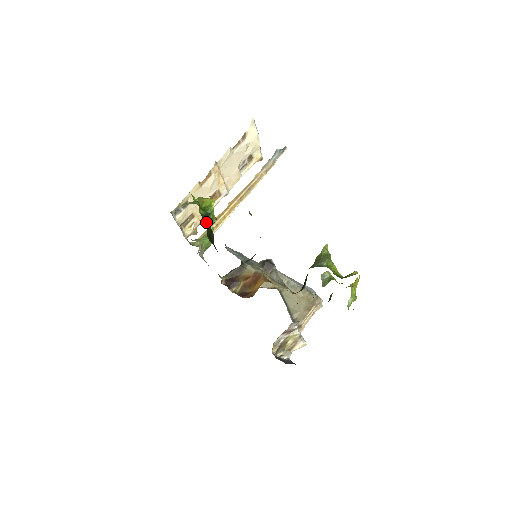
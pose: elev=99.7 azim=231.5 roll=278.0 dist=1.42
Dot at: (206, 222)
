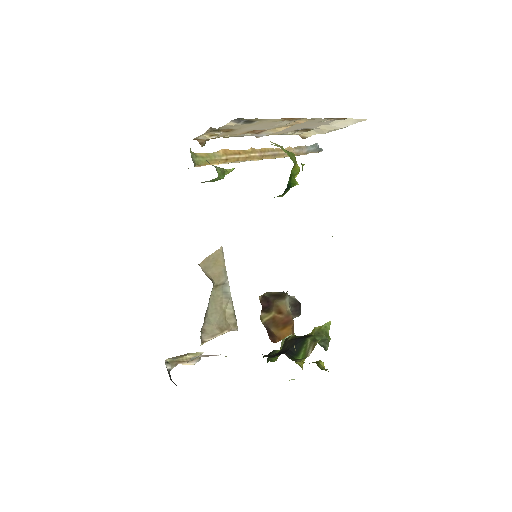
Dot at: occluded
